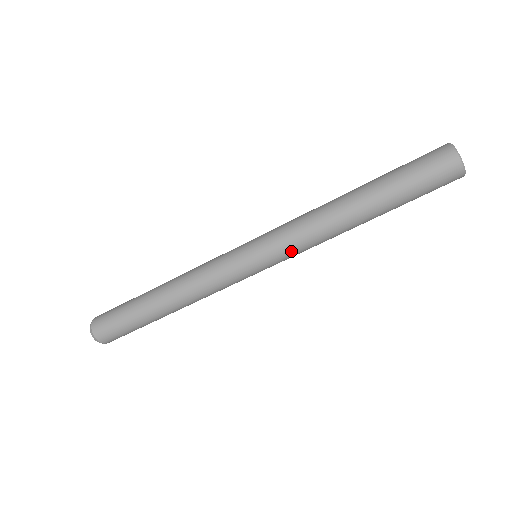
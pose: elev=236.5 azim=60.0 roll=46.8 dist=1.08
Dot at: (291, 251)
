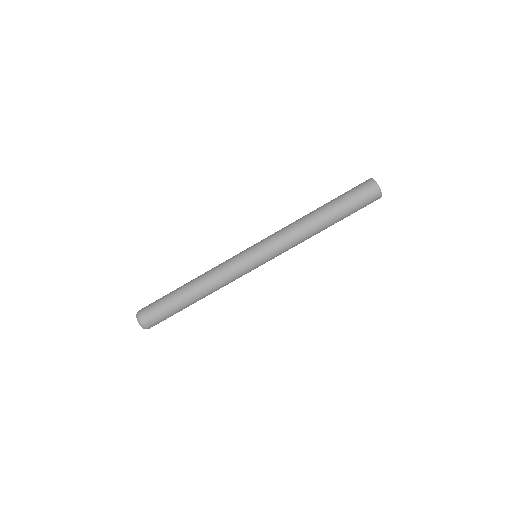
Dot at: (280, 249)
